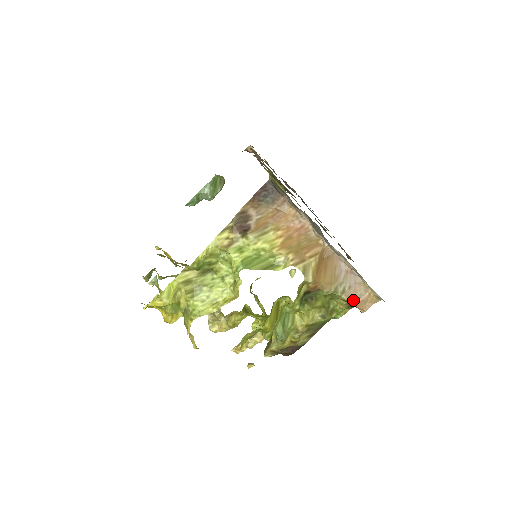
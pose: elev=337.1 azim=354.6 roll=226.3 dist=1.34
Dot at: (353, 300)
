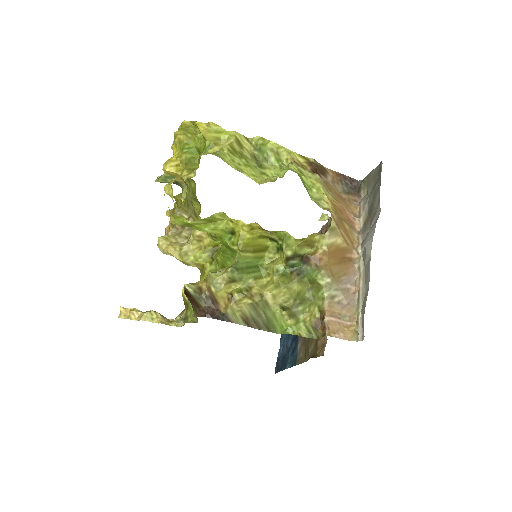
Dot at: (332, 314)
